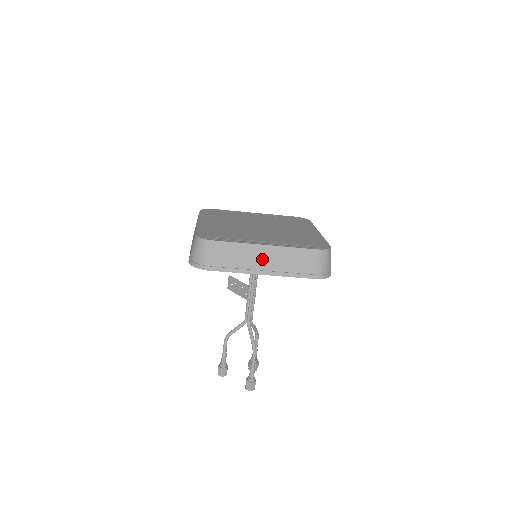
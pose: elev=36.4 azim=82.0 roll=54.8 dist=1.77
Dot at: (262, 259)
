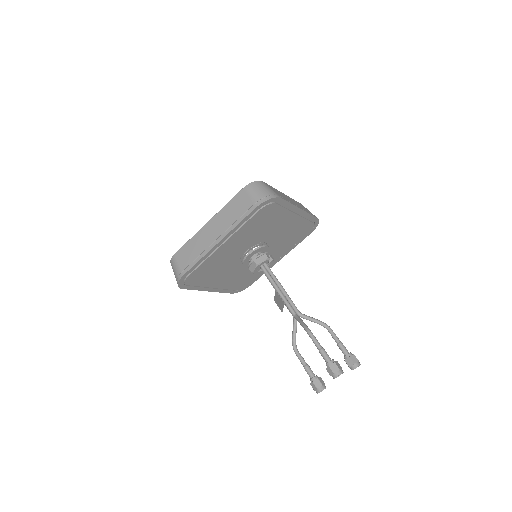
Dot at: (211, 233)
